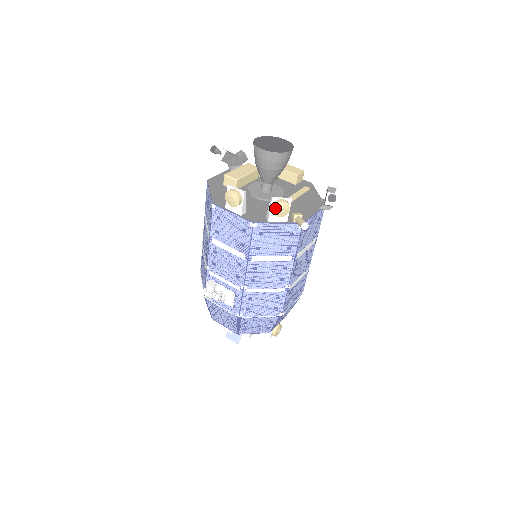
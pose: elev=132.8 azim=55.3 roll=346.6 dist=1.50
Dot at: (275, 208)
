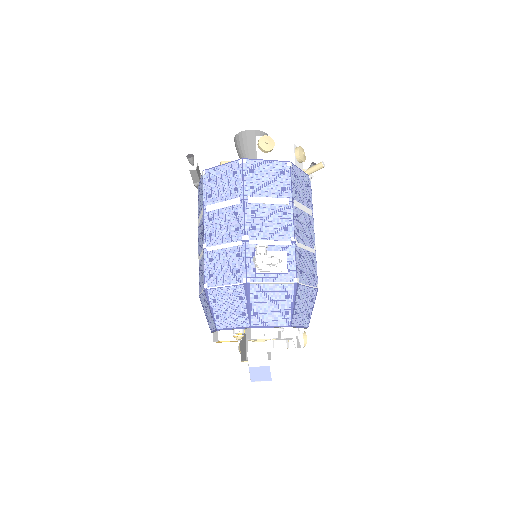
Dot at: (299, 150)
